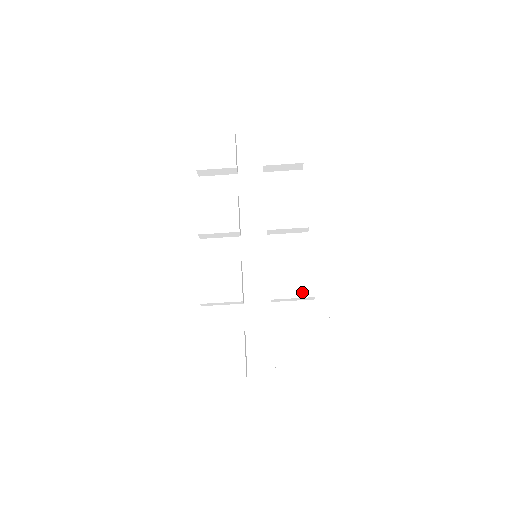
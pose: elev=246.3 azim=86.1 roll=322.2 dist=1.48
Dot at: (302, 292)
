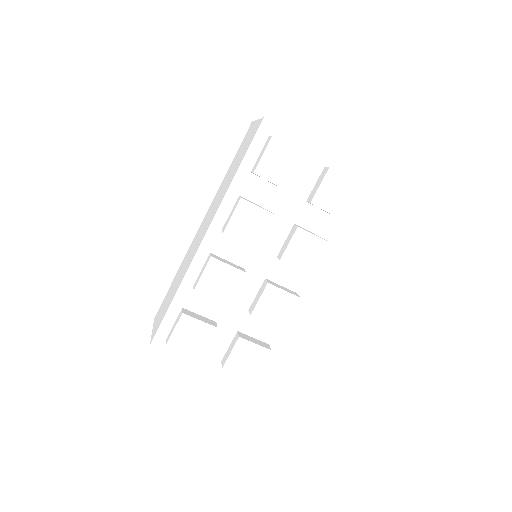
Dot at: (276, 321)
